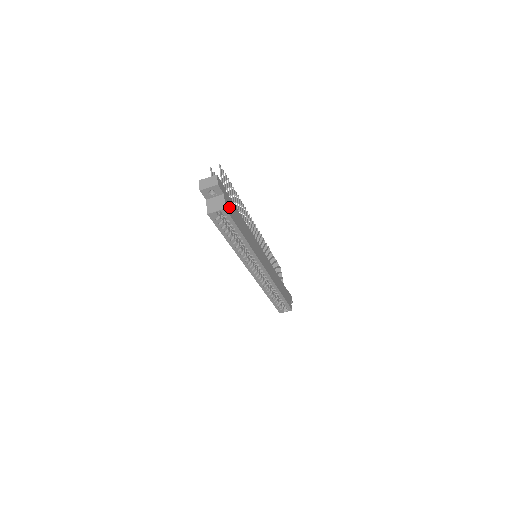
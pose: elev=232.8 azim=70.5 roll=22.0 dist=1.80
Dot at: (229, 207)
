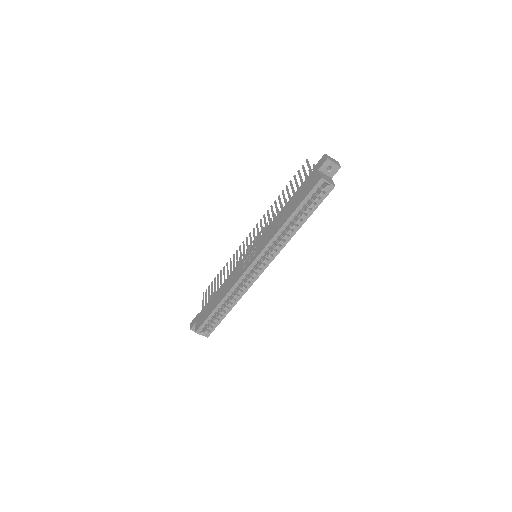
Dot at: occluded
